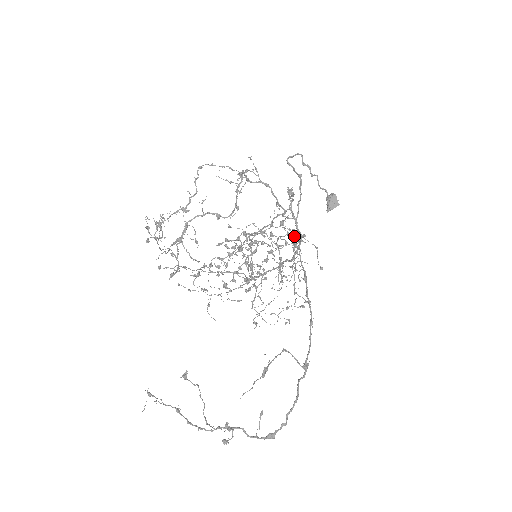
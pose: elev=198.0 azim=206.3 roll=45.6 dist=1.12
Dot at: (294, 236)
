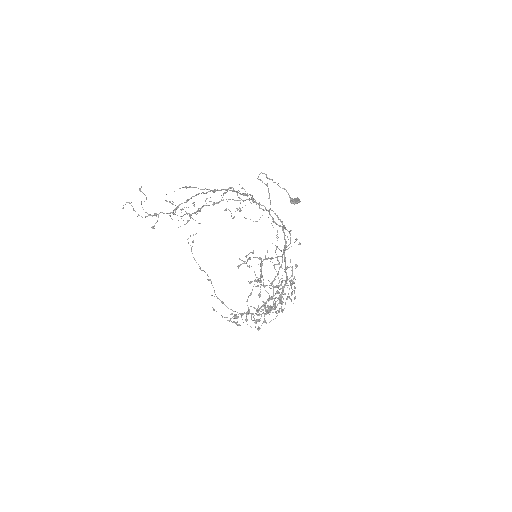
Dot at: (271, 223)
